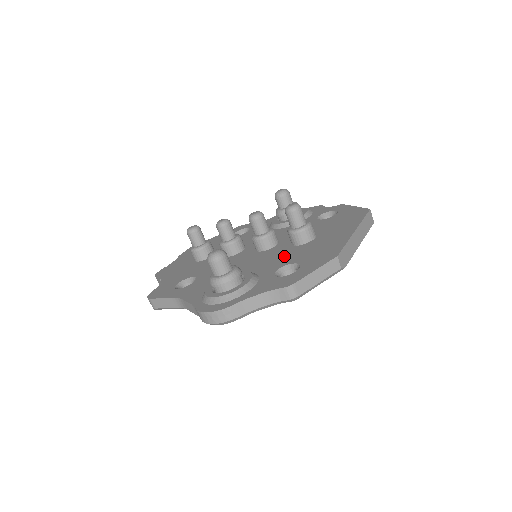
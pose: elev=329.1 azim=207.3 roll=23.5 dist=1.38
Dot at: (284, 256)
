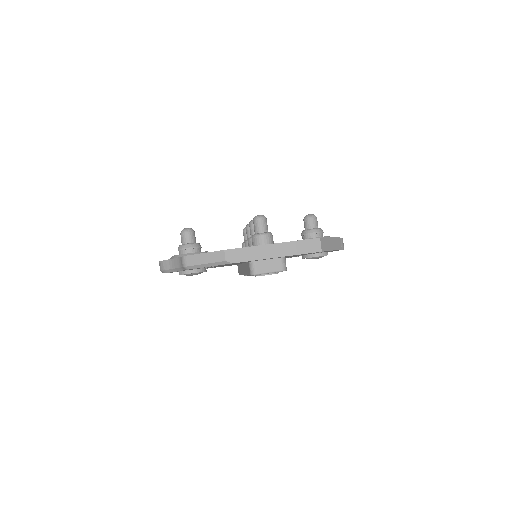
Dot at: occluded
